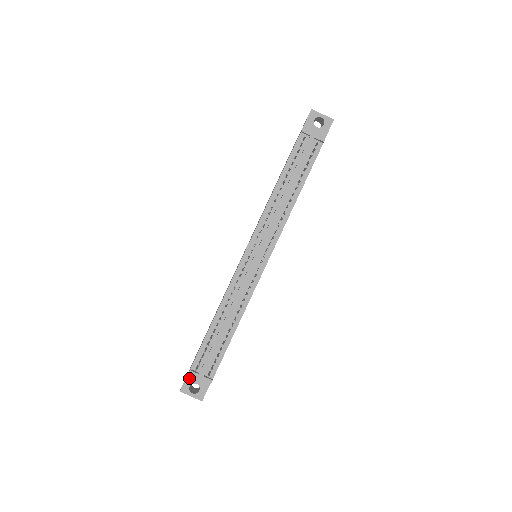
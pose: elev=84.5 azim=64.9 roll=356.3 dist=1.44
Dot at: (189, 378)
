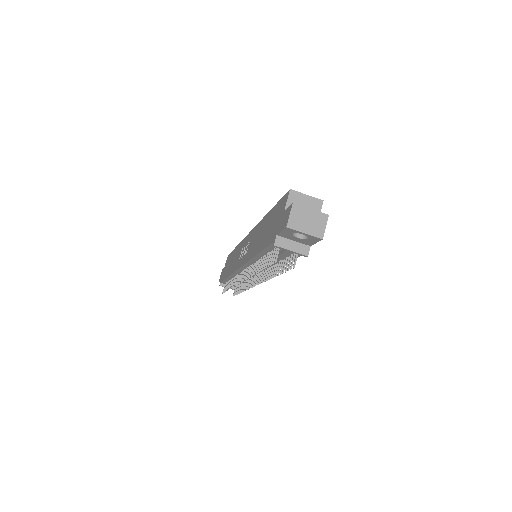
Dot at: occluded
